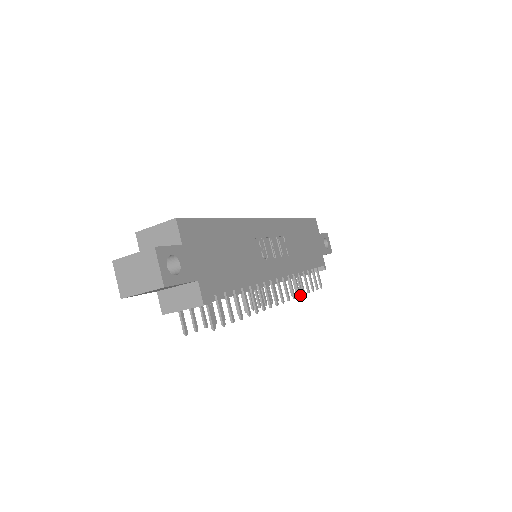
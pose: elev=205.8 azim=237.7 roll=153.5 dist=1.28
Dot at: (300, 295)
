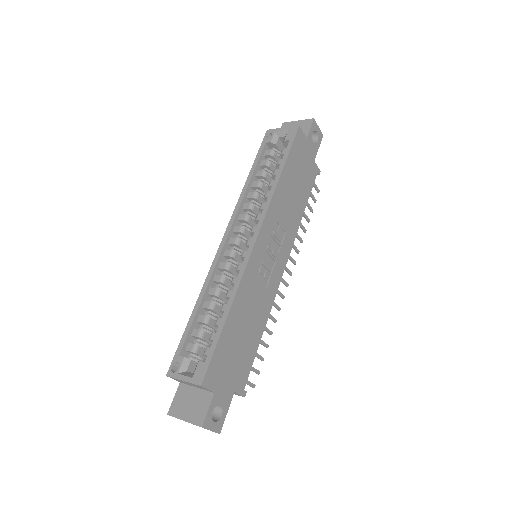
Dot at: occluded
